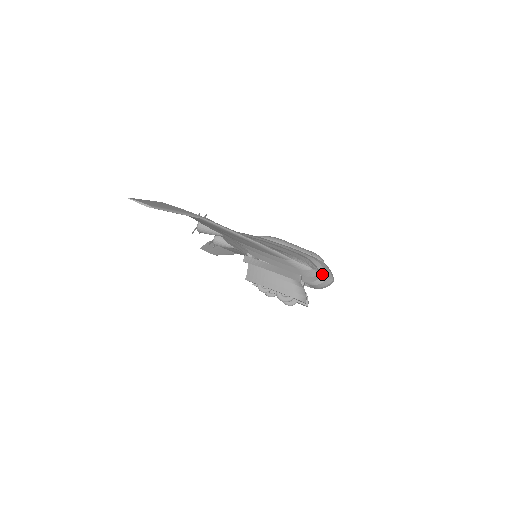
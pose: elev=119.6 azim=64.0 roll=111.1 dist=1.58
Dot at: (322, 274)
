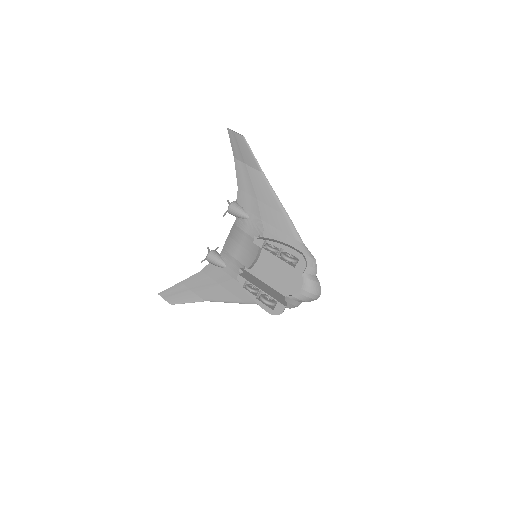
Dot at: occluded
